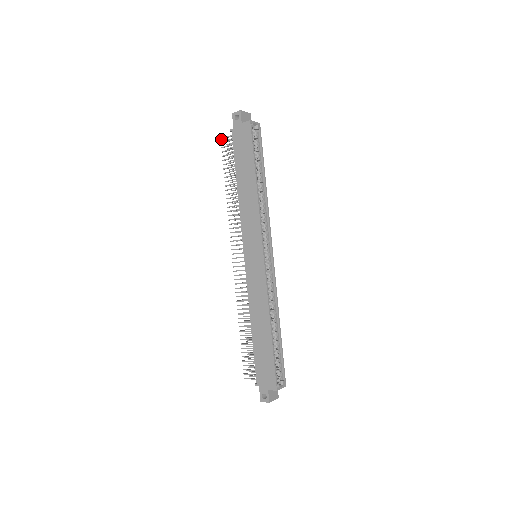
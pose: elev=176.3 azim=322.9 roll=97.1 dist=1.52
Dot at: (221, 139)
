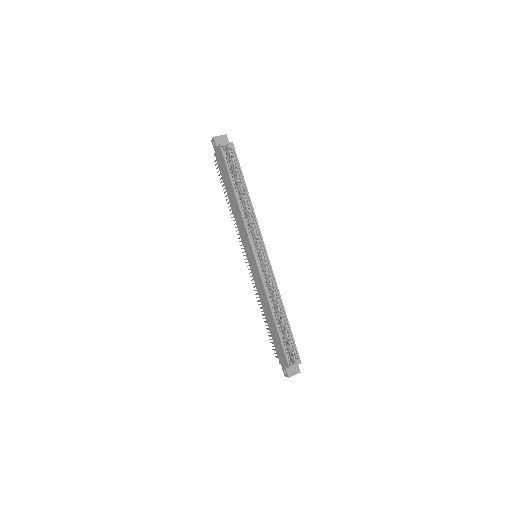
Dot at: occluded
